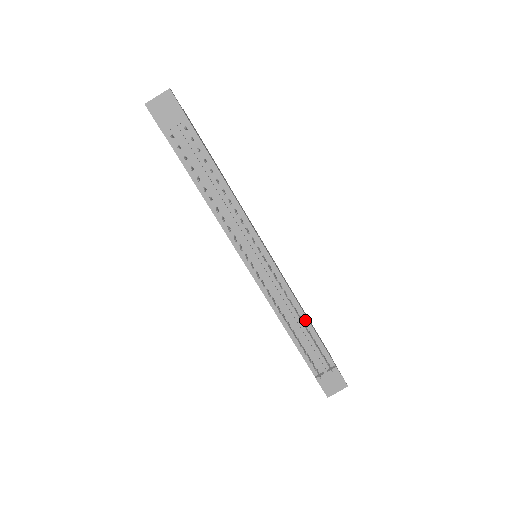
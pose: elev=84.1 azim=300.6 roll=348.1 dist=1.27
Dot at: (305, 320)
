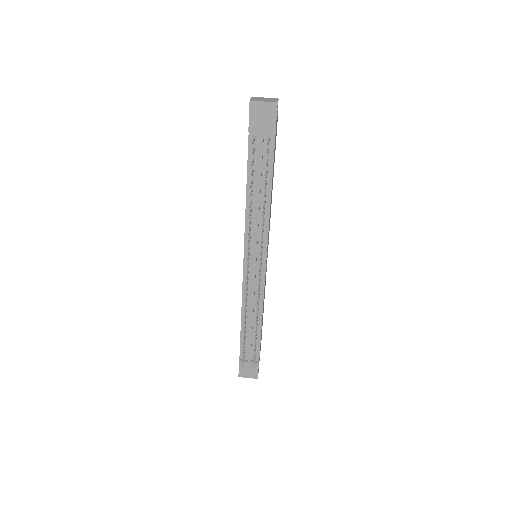
Dot at: (260, 321)
